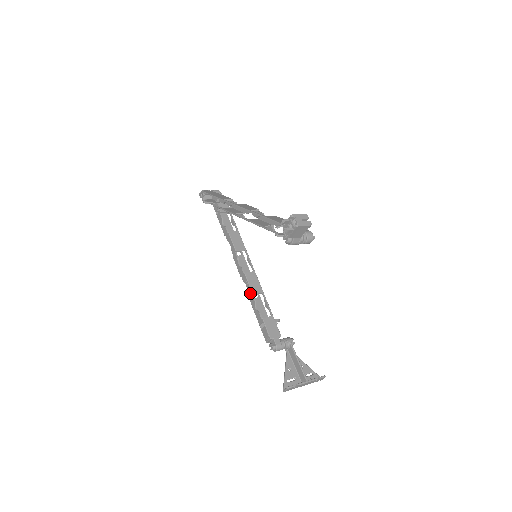
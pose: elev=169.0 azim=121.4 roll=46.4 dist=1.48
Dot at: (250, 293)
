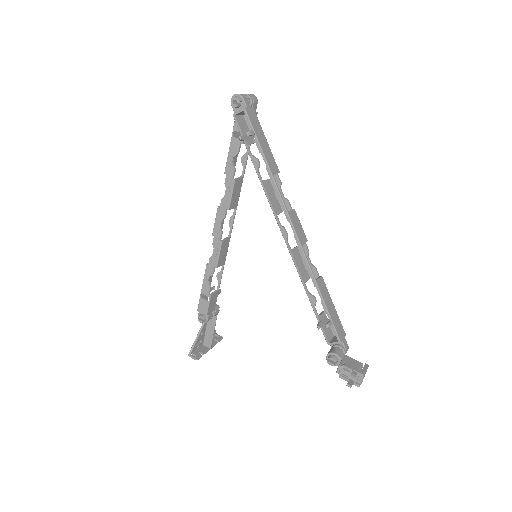
Dot at: (214, 263)
